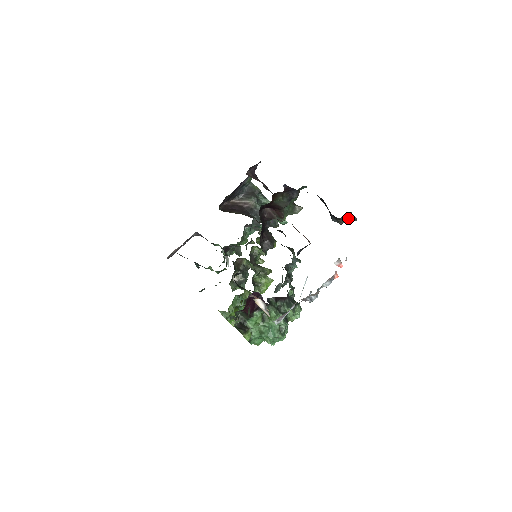
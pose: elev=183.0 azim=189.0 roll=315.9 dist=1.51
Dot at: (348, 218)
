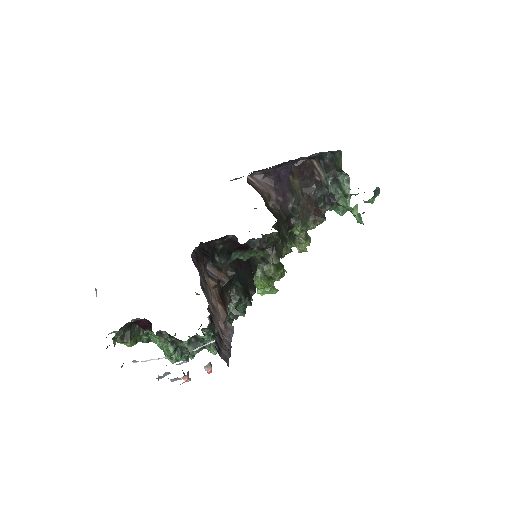
Dot at: (225, 345)
